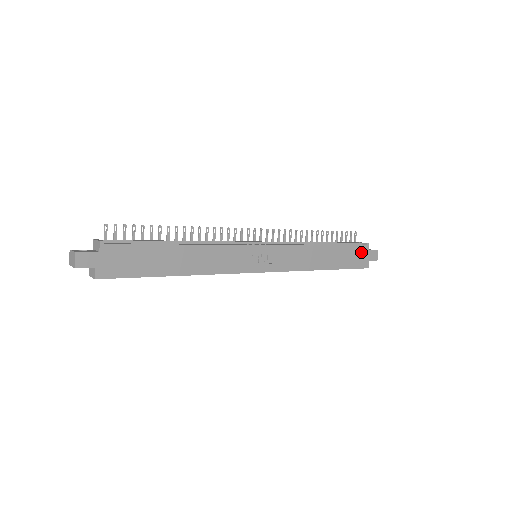
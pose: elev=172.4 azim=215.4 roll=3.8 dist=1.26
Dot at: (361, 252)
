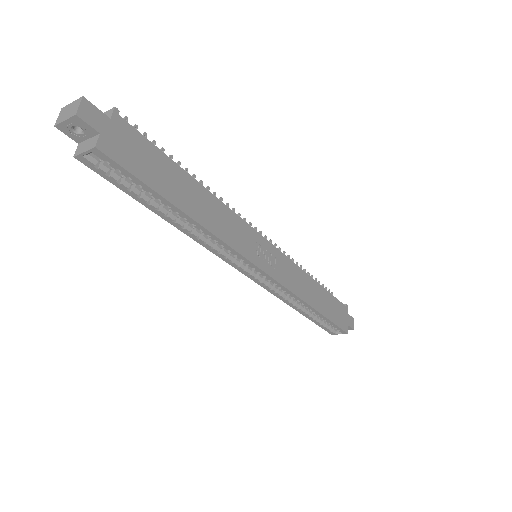
Dot at: (342, 311)
